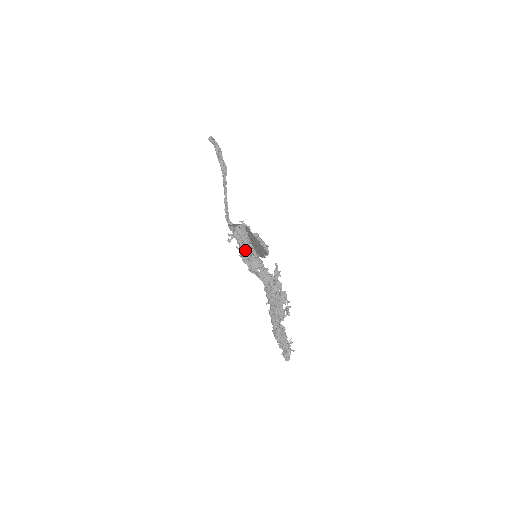
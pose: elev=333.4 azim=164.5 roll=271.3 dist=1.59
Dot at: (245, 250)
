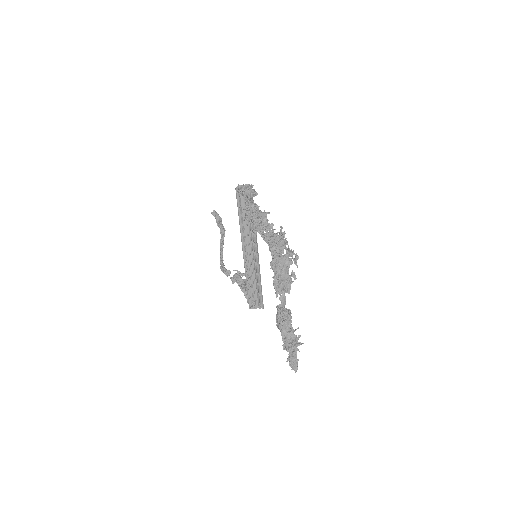
Dot at: (251, 204)
